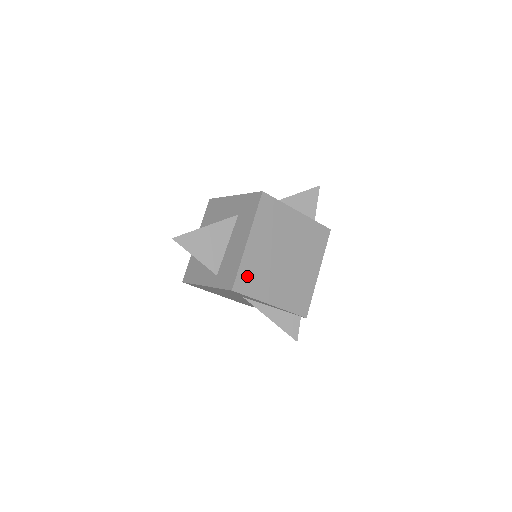
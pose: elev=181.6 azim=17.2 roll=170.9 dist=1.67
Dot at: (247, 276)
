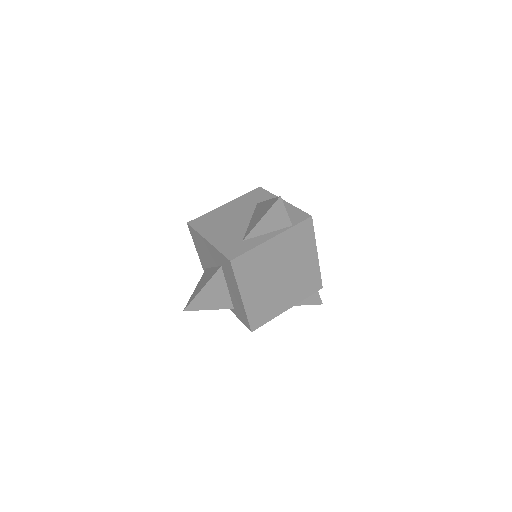
Dot at: (257, 315)
